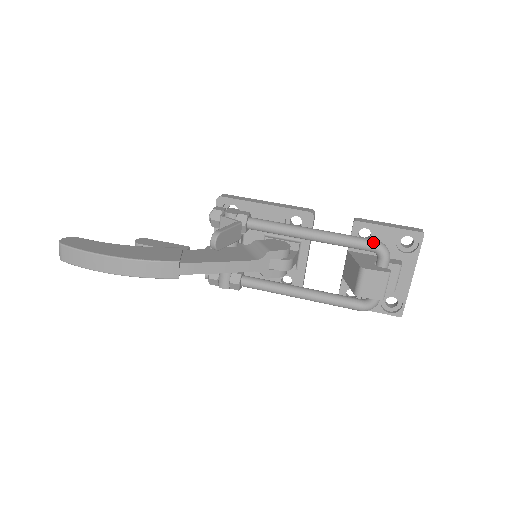
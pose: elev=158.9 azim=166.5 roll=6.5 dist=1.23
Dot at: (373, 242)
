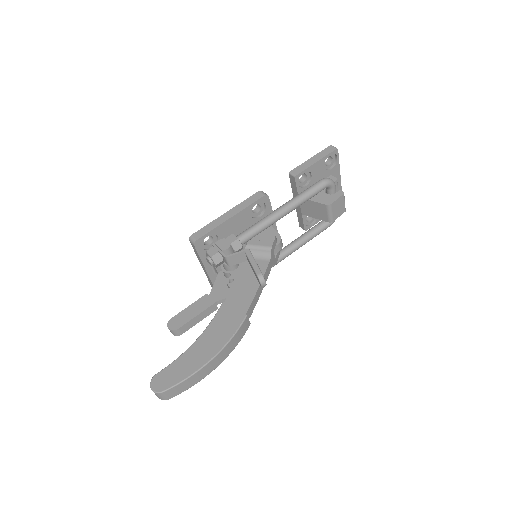
Dot at: (323, 183)
